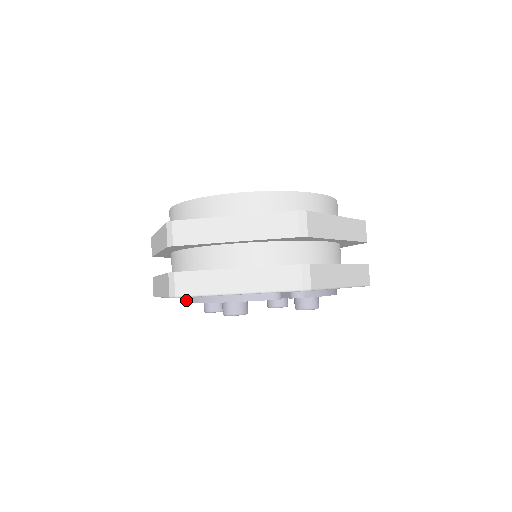
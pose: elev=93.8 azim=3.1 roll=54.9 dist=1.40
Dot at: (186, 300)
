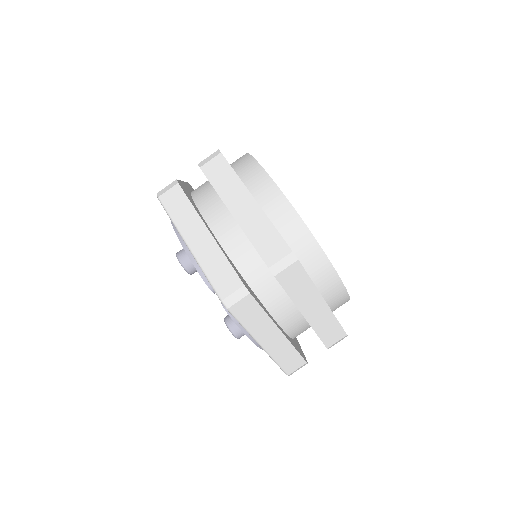
Dot at: occluded
